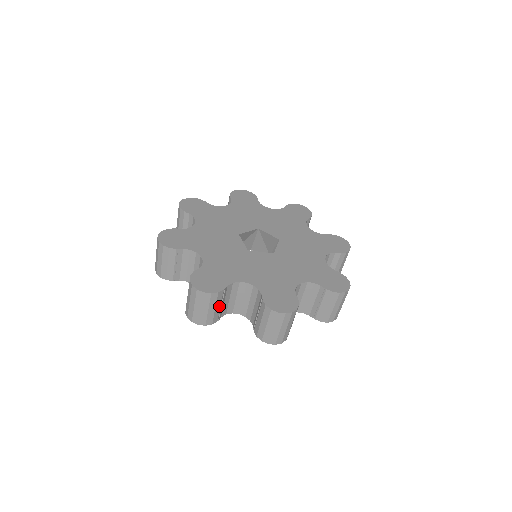
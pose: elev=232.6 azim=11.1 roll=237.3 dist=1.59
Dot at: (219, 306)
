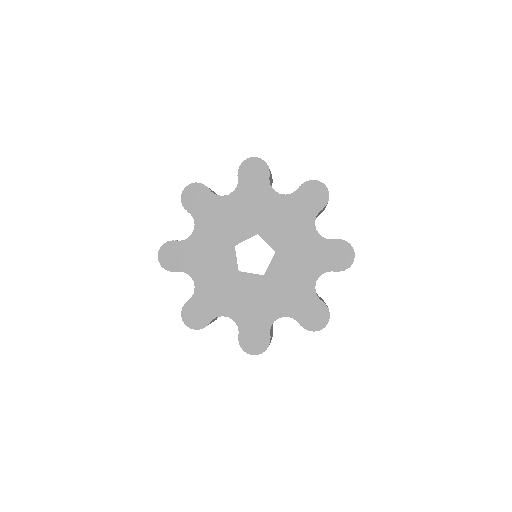
Dot at: occluded
